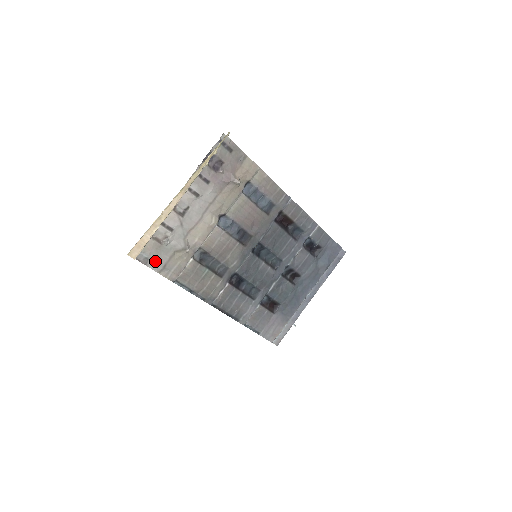
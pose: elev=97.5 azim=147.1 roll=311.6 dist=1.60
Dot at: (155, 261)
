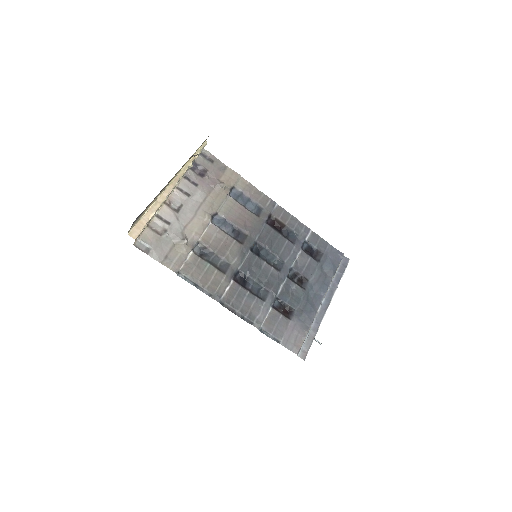
Dot at: (156, 251)
